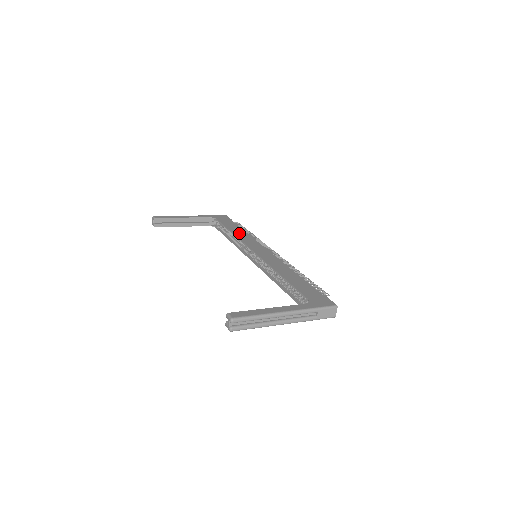
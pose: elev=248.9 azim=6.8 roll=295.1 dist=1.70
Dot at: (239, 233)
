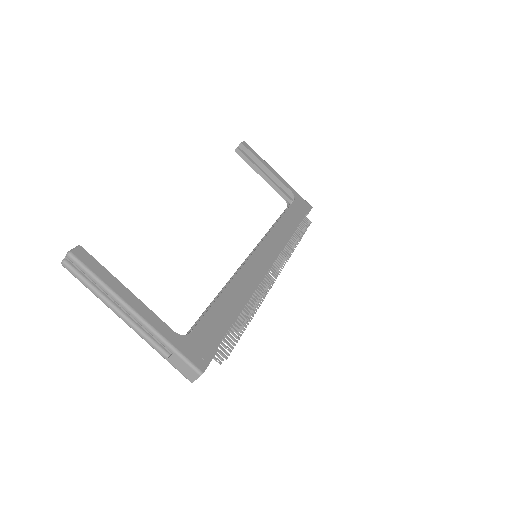
Dot at: (284, 226)
